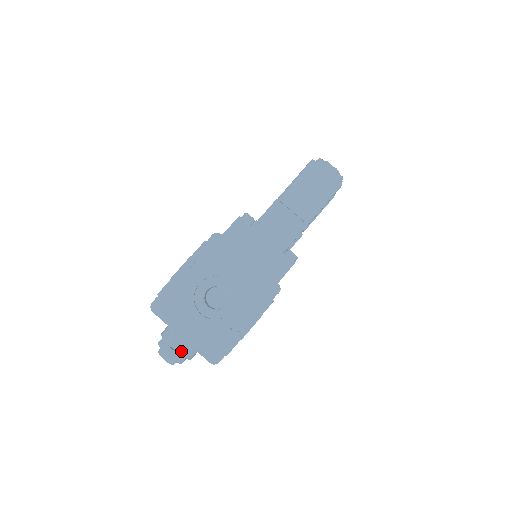
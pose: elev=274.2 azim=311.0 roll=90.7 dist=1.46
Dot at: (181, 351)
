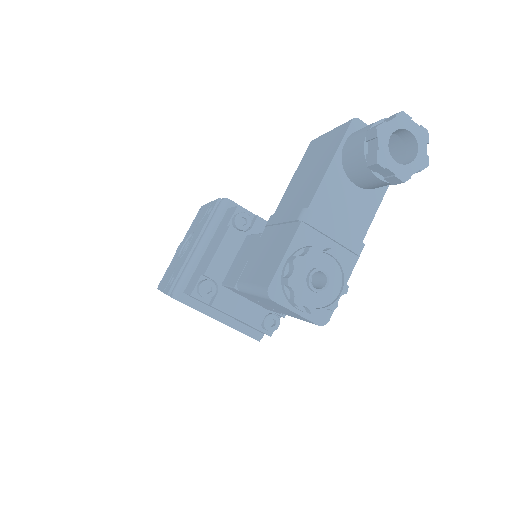
Dot at: occluded
